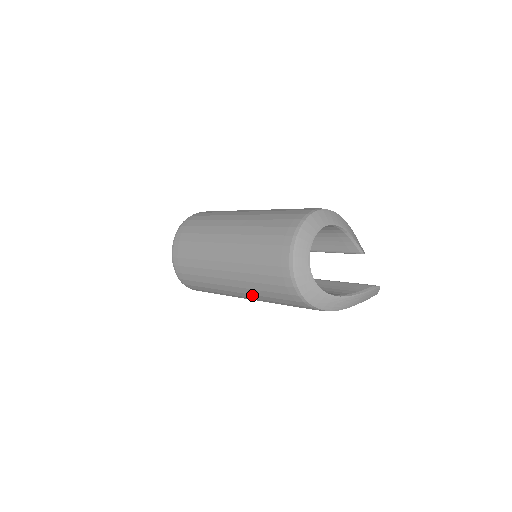
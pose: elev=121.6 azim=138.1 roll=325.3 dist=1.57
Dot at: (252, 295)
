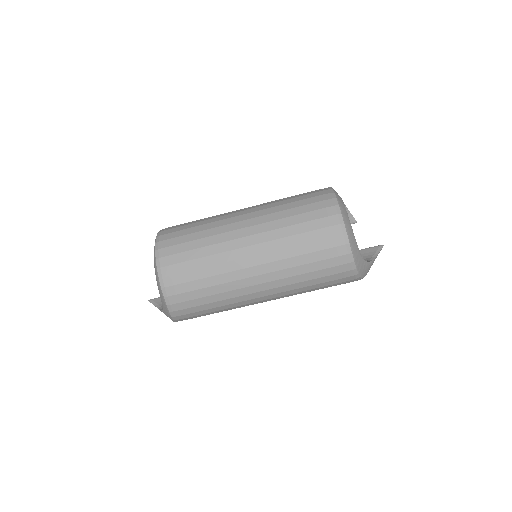
Dot at: (286, 292)
